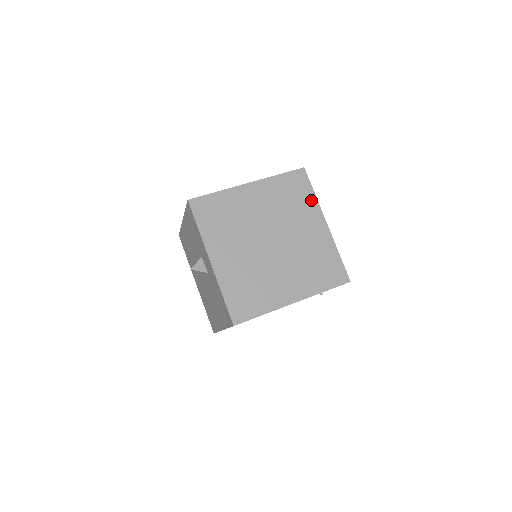
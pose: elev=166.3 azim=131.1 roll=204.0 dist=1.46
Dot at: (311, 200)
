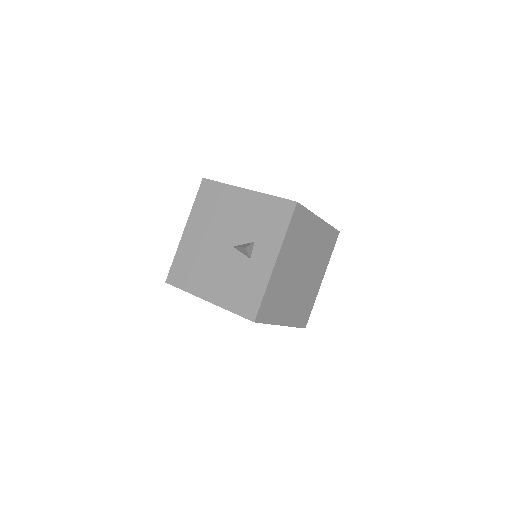
Dot at: (328, 257)
